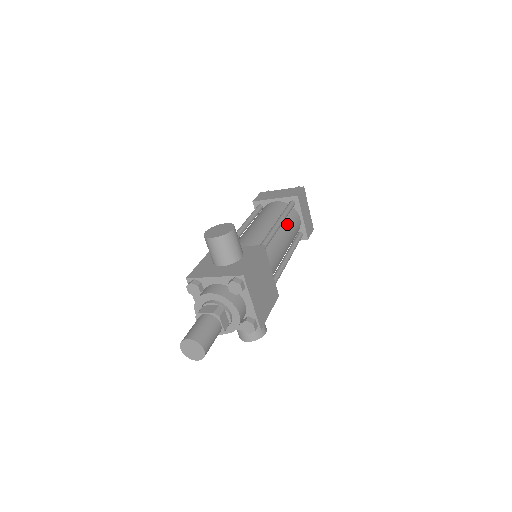
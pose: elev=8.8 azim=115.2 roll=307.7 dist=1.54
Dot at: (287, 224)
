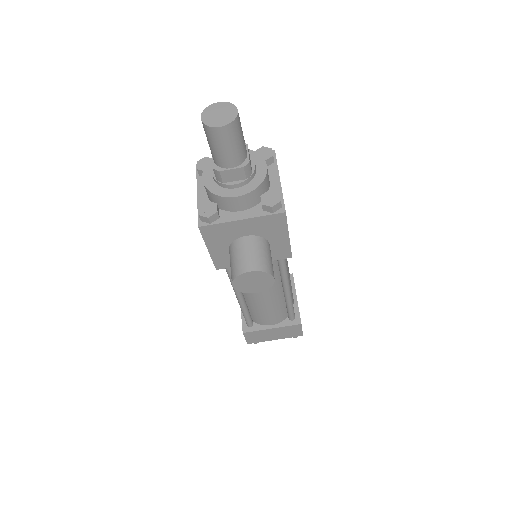
Dot at: occluded
